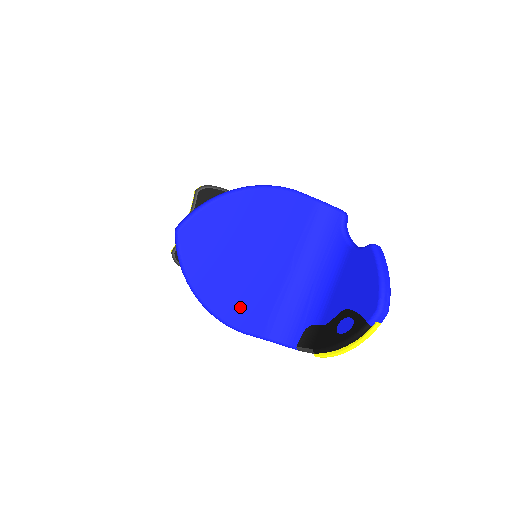
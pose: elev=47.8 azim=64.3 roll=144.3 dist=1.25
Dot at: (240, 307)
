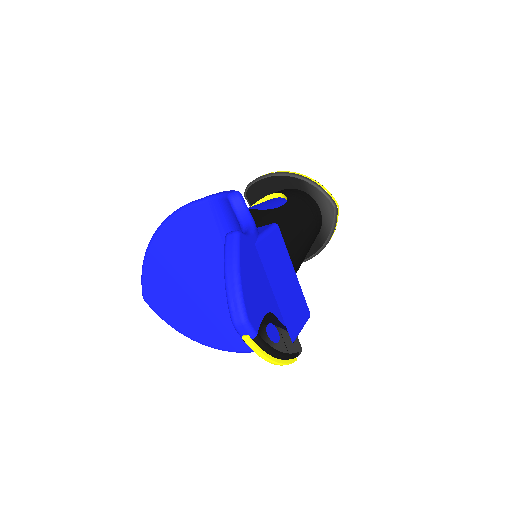
Dot at: (227, 333)
